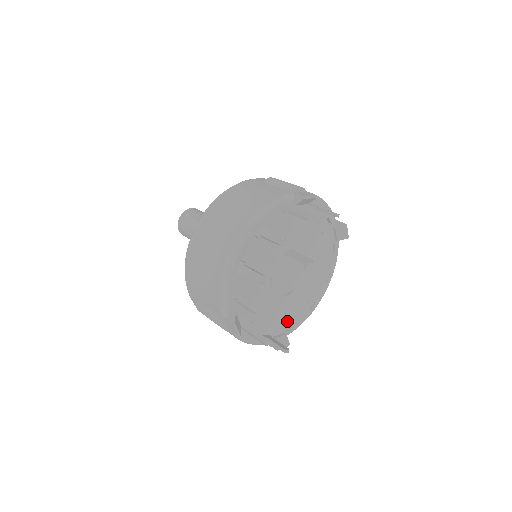
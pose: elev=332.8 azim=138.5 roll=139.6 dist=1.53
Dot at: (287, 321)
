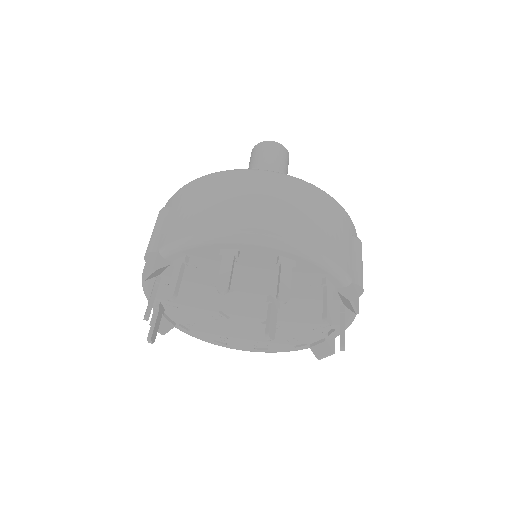
Dot at: (191, 322)
